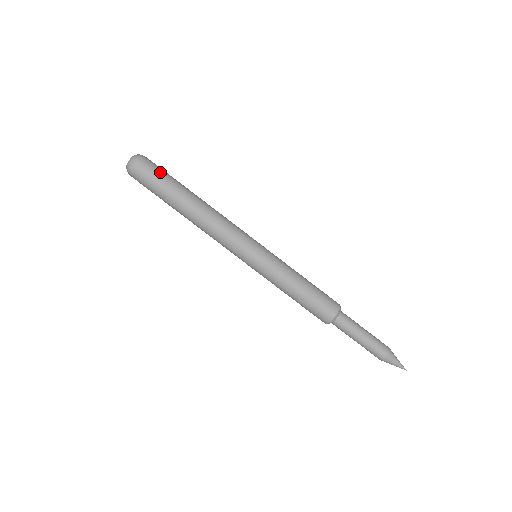
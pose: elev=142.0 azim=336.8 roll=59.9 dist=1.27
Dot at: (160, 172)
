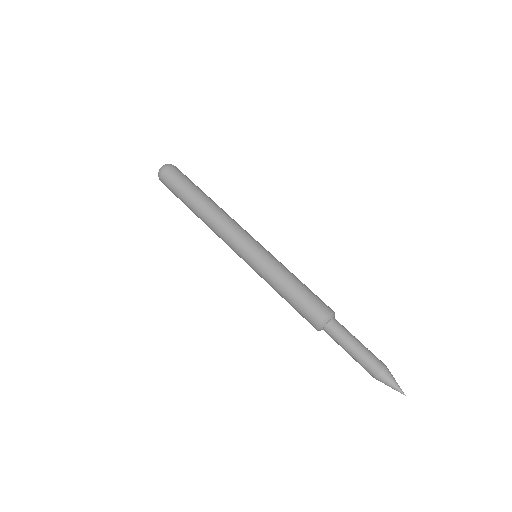
Dot at: (176, 182)
